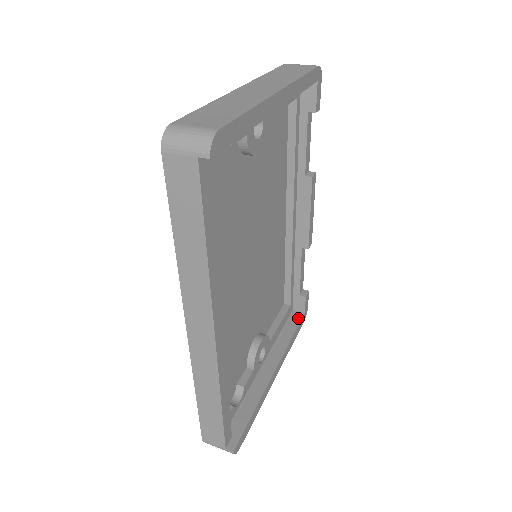
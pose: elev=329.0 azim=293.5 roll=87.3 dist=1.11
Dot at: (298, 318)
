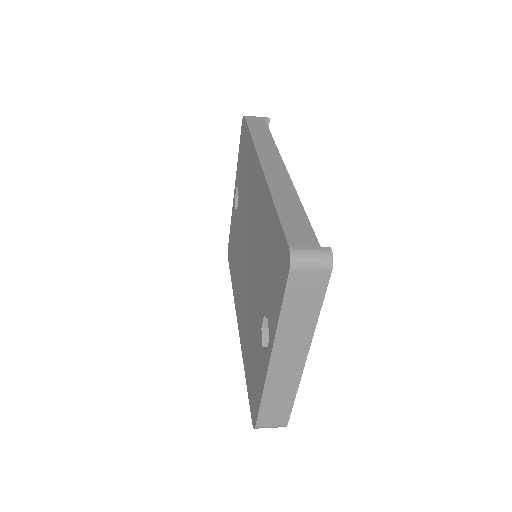
Dot at: occluded
